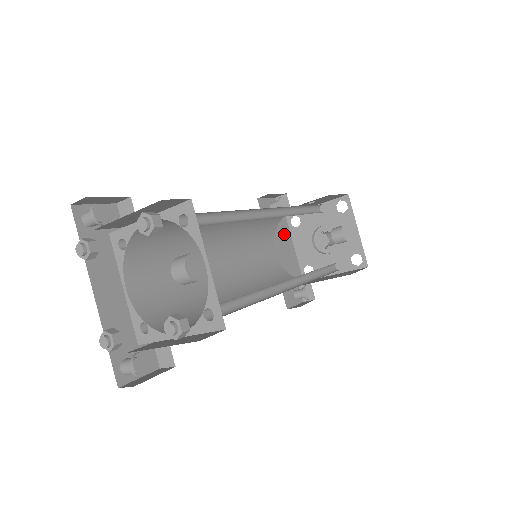
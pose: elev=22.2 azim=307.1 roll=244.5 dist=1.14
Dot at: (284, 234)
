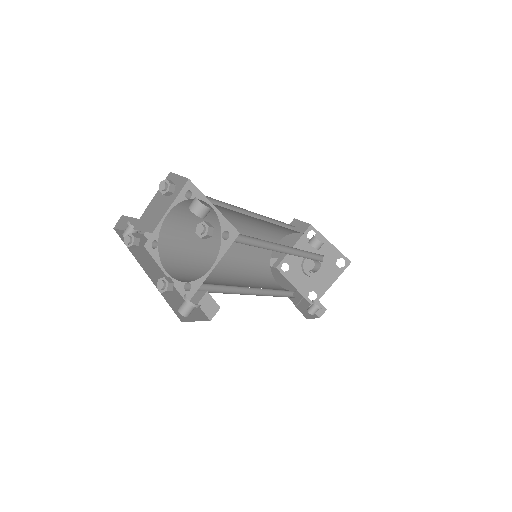
Dot at: (280, 277)
